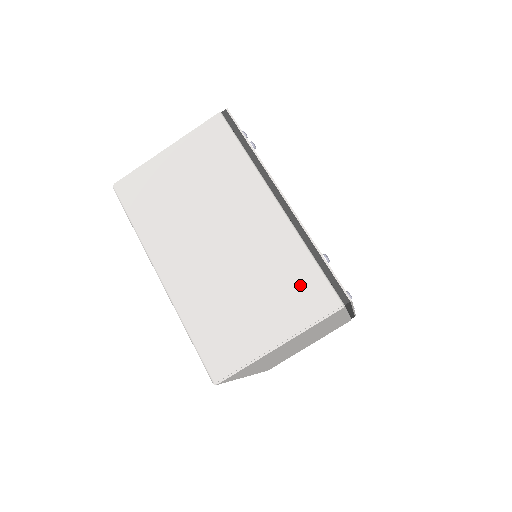
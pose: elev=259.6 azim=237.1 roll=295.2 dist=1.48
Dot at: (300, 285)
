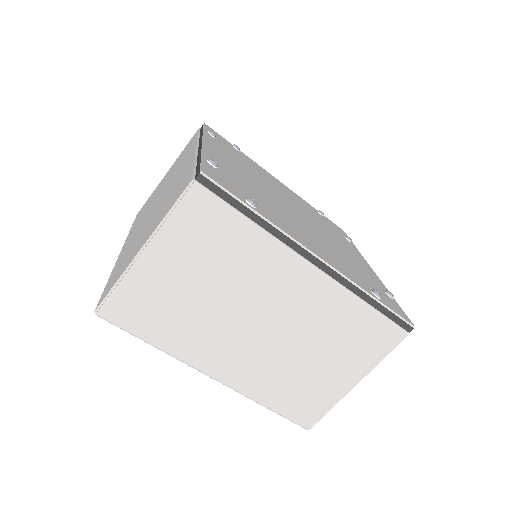
Dot at: (363, 333)
